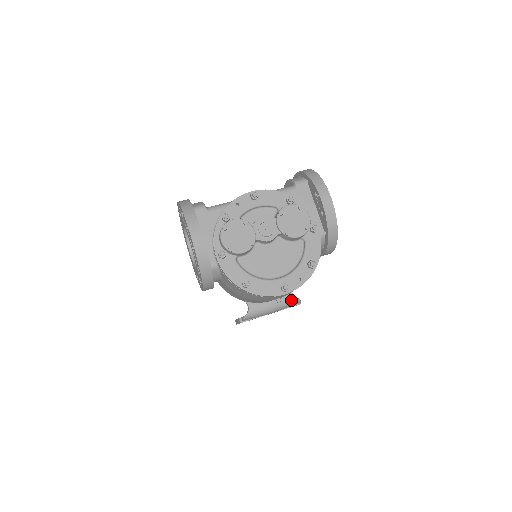
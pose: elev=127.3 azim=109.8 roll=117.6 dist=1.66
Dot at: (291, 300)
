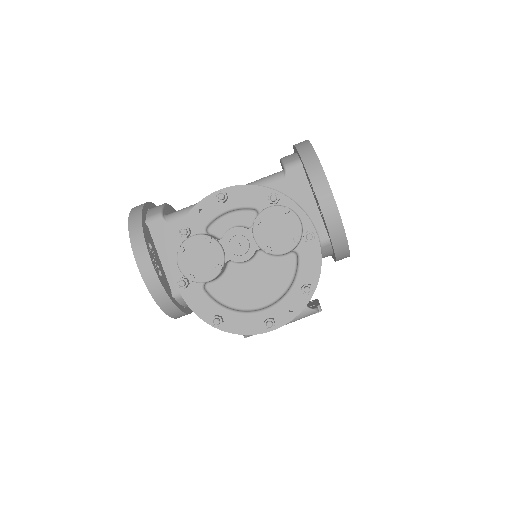
Dot at: (303, 312)
